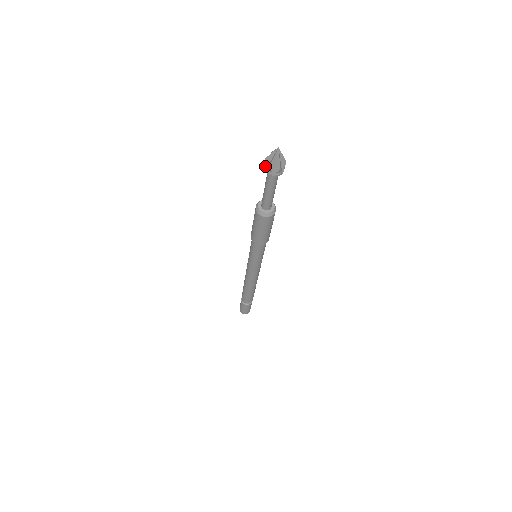
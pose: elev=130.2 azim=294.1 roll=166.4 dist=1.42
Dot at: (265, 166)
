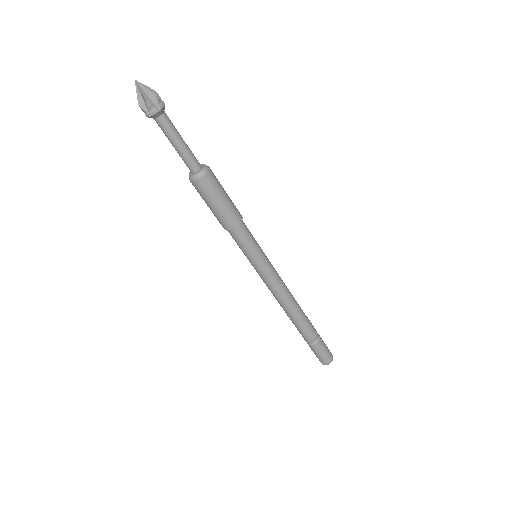
Dot at: (146, 112)
